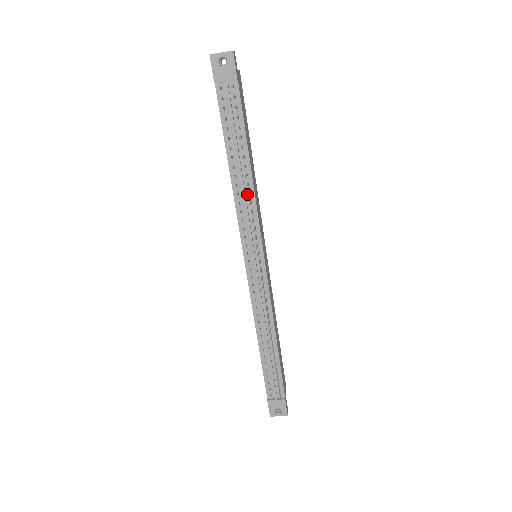
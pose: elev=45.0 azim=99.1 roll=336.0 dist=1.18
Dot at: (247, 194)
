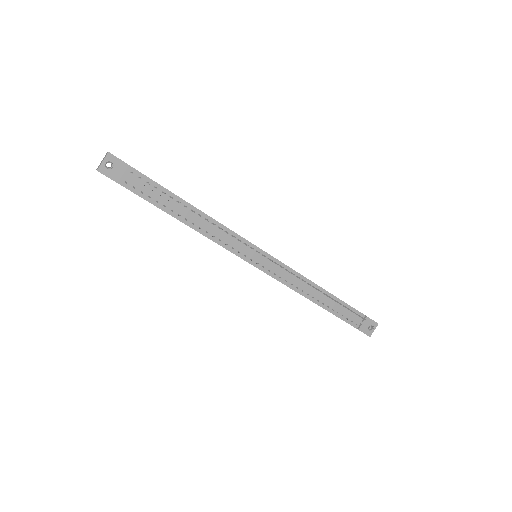
Dot at: (212, 226)
